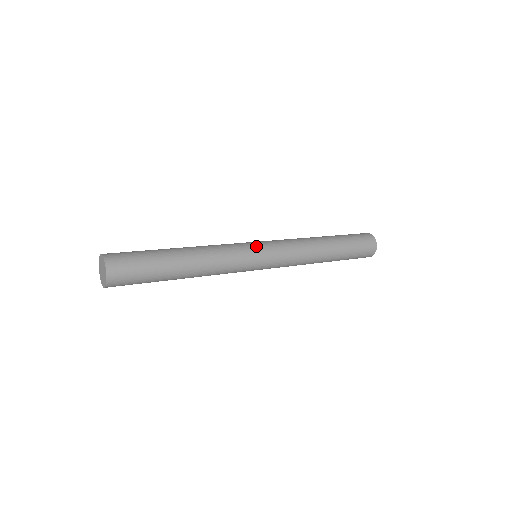
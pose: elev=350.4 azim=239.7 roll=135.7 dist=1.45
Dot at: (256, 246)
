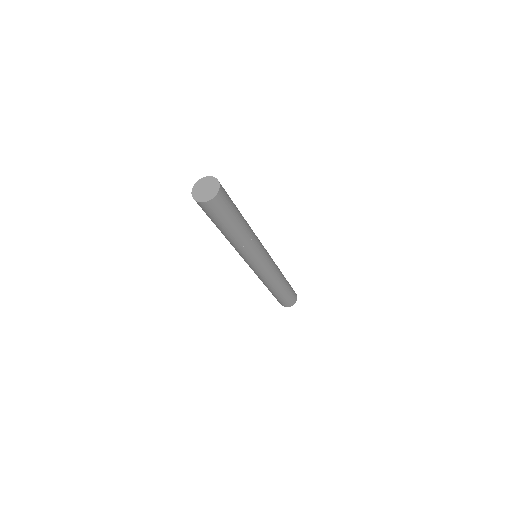
Dot at: occluded
